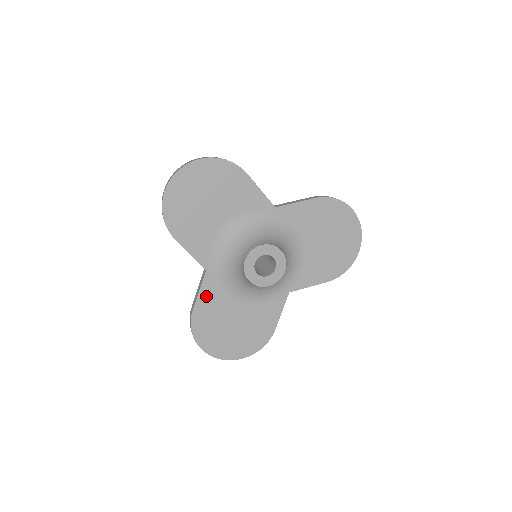
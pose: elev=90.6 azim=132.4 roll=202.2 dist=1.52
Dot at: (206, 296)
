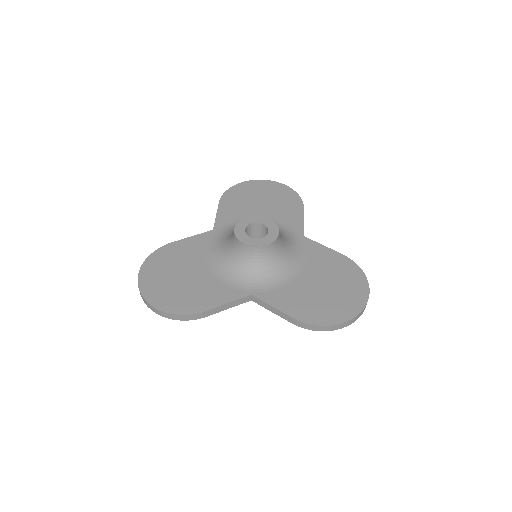
Dot at: (192, 242)
